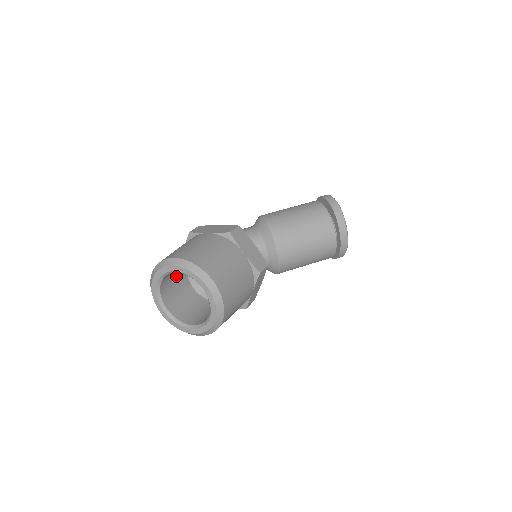
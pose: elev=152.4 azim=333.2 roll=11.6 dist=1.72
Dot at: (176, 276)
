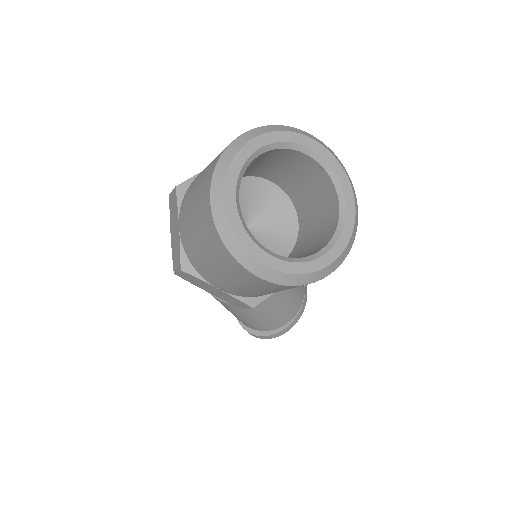
Dot at: occluded
